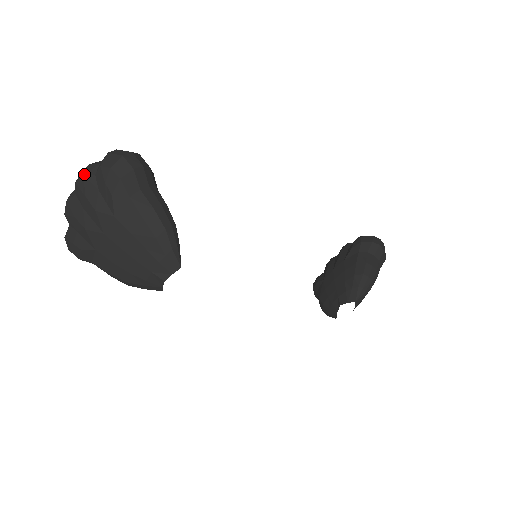
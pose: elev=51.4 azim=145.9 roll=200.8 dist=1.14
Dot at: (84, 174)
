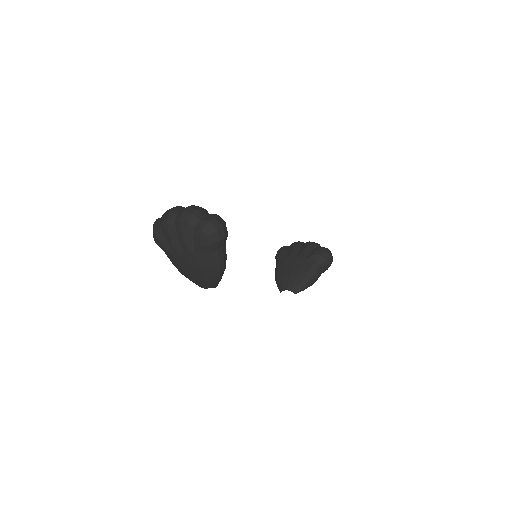
Dot at: (188, 222)
